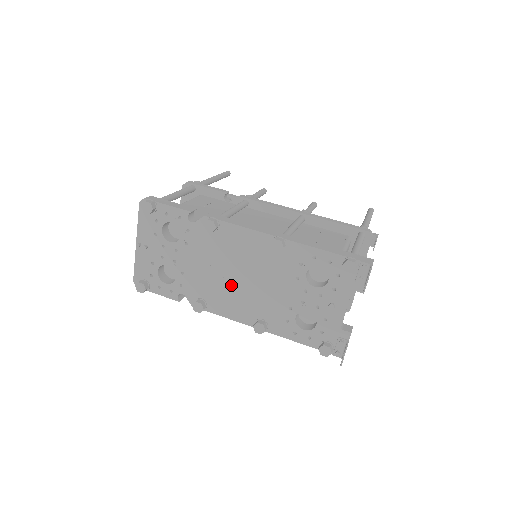
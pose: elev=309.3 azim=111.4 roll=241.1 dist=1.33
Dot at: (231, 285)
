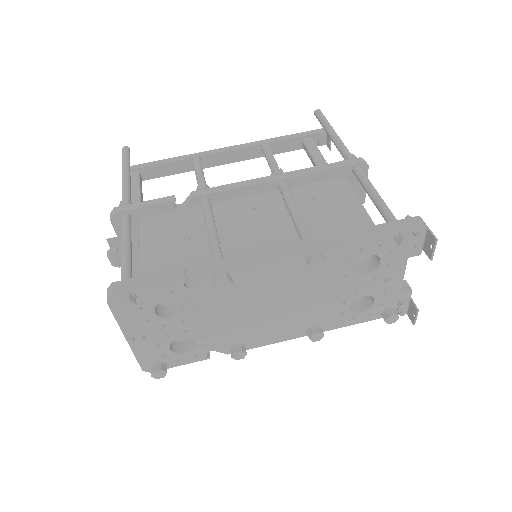
Dot at: (267, 317)
